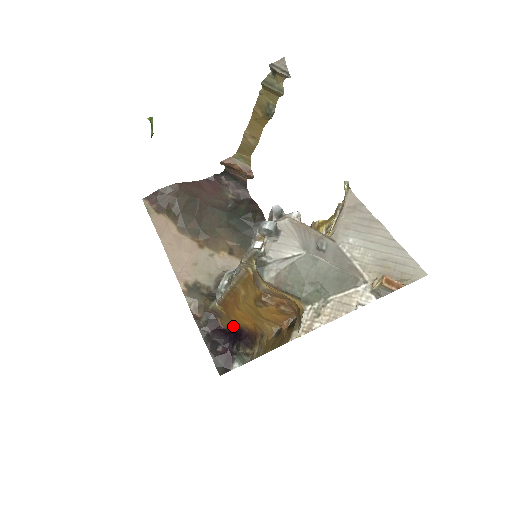
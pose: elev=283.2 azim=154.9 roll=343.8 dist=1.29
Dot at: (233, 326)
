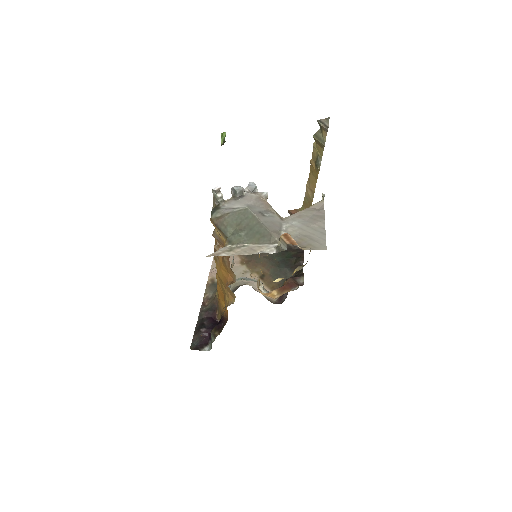
Dot at: (221, 315)
